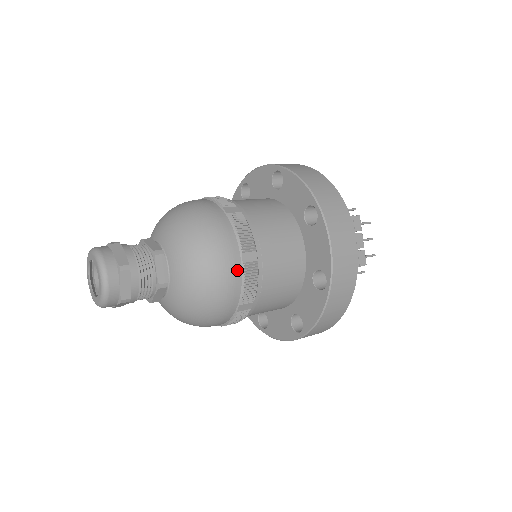
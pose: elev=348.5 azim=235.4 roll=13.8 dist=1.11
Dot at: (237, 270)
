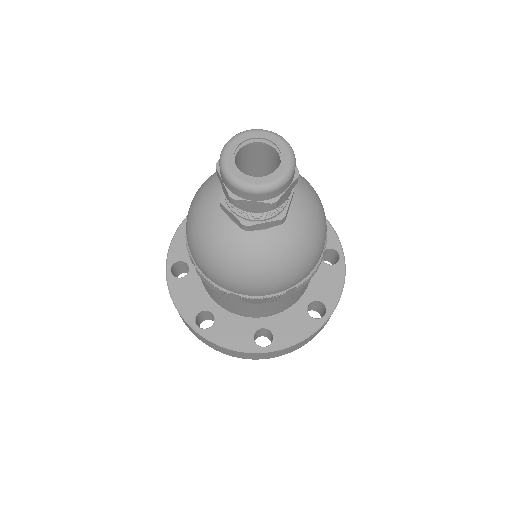
Dot at: (320, 256)
